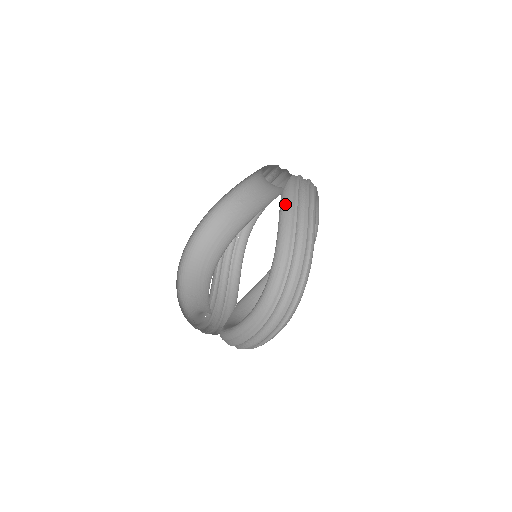
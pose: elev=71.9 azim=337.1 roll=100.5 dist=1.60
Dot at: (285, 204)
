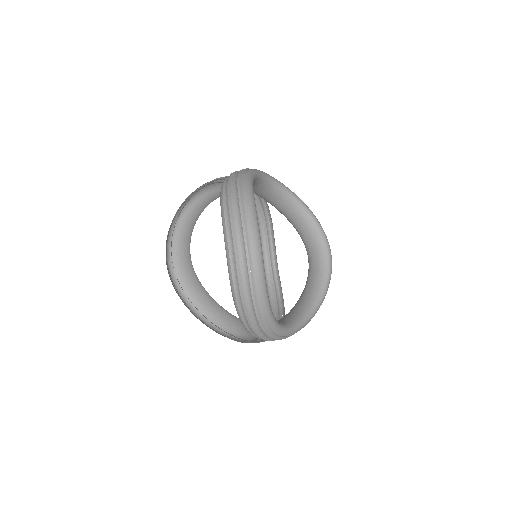
Dot at: occluded
